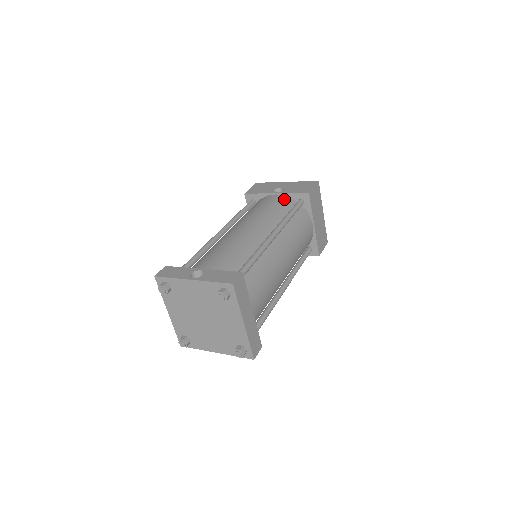
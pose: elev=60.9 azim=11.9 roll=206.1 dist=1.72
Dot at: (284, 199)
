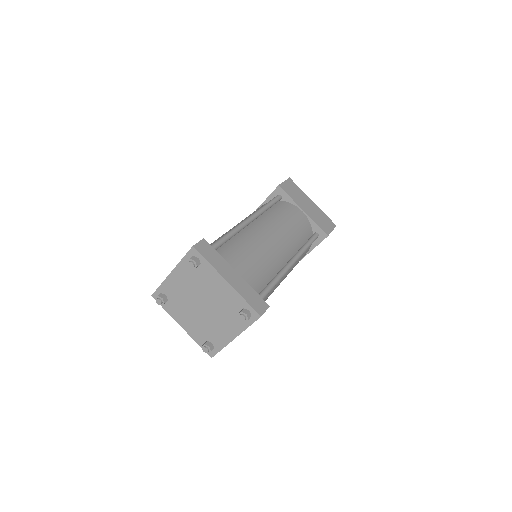
Dot at: occluded
